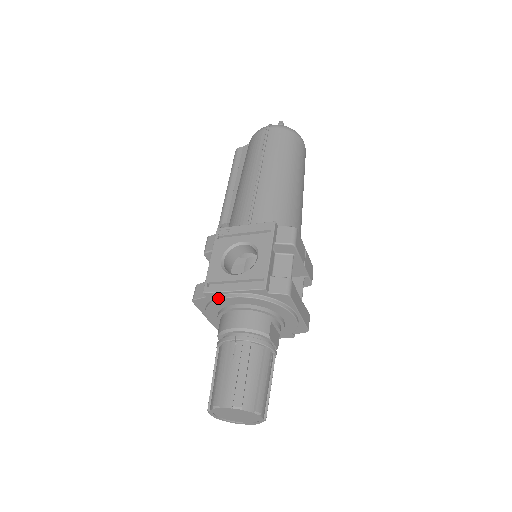
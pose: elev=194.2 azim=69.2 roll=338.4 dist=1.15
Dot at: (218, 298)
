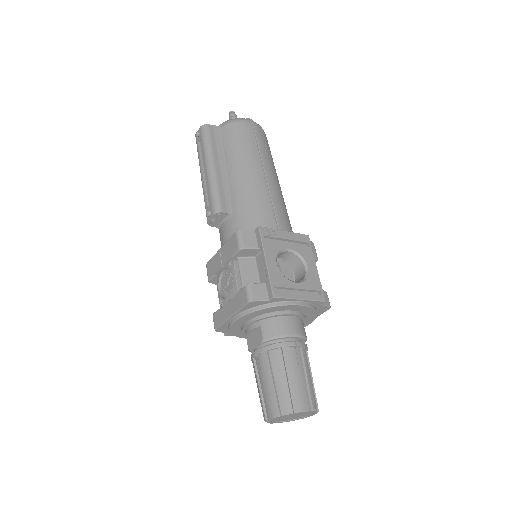
Dot at: (282, 303)
